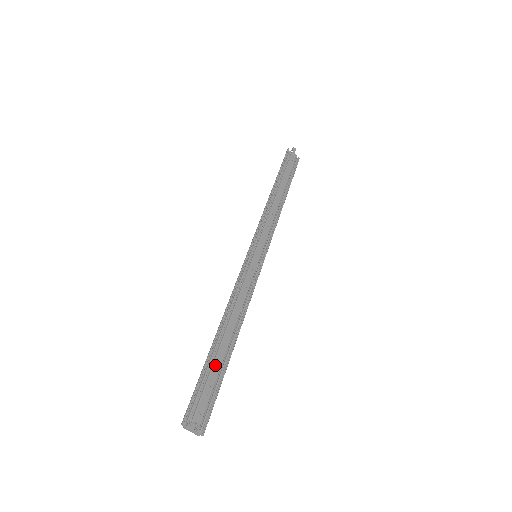
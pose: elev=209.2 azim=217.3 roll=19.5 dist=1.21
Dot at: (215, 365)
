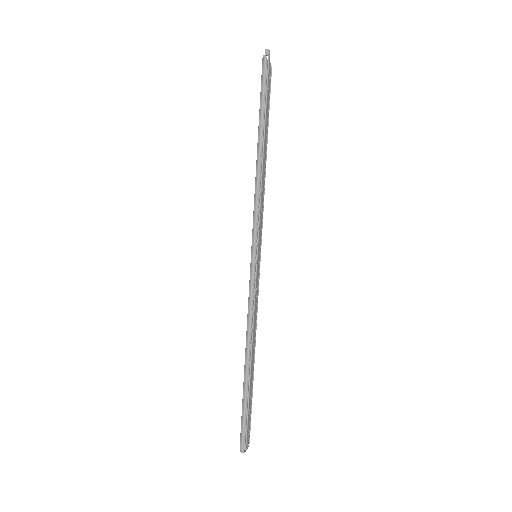
Dot at: (250, 393)
